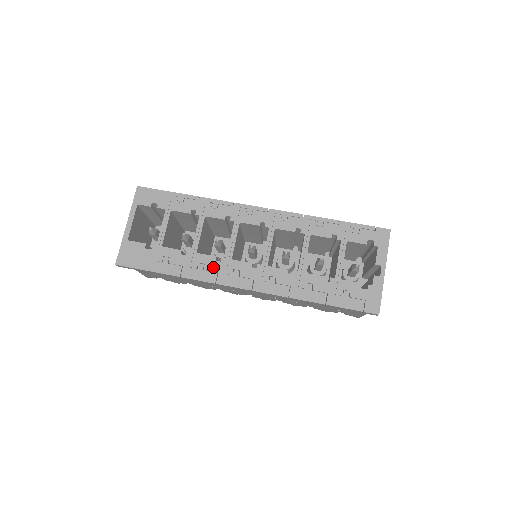
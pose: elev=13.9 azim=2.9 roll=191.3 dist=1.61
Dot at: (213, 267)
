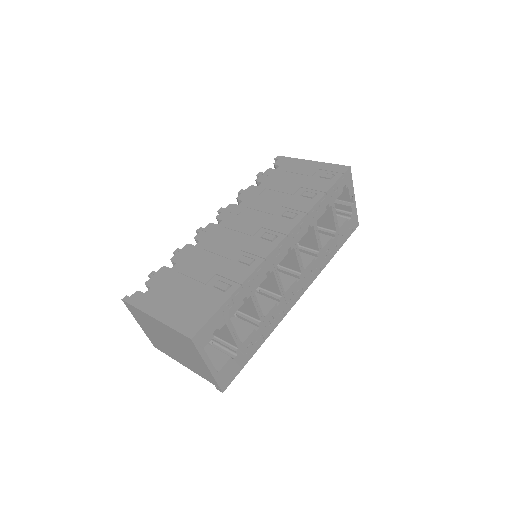
Dot at: (278, 311)
